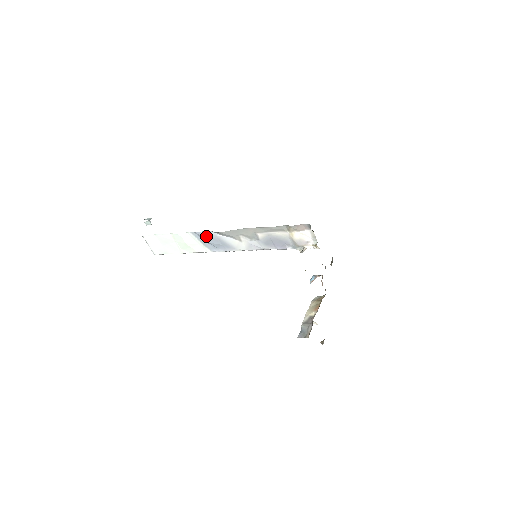
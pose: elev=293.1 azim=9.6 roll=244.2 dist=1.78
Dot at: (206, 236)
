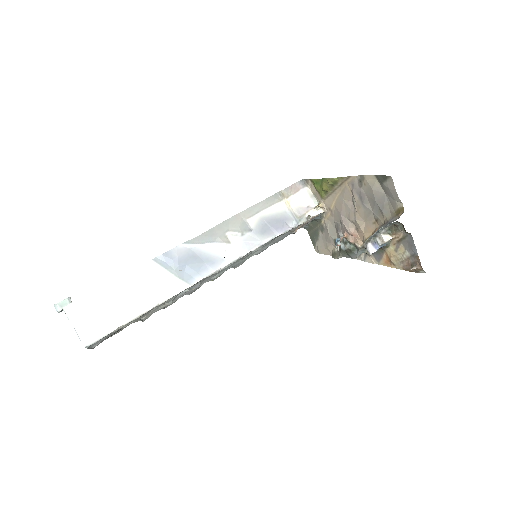
Dot at: (179, 254)
